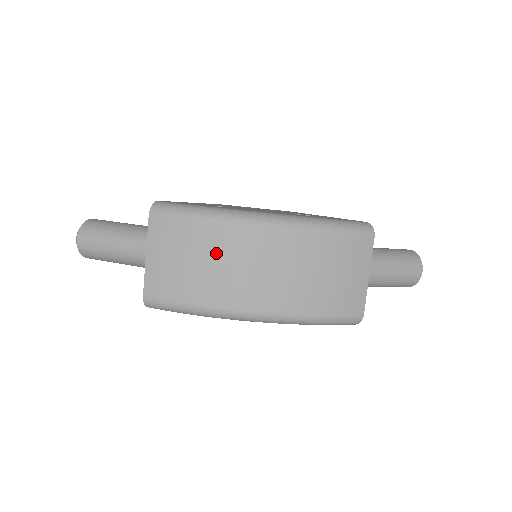
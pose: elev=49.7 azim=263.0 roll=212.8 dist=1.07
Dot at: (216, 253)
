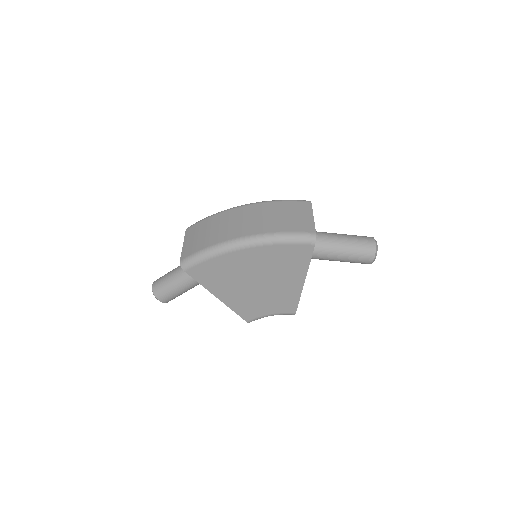
Dot at: (218, 224)
